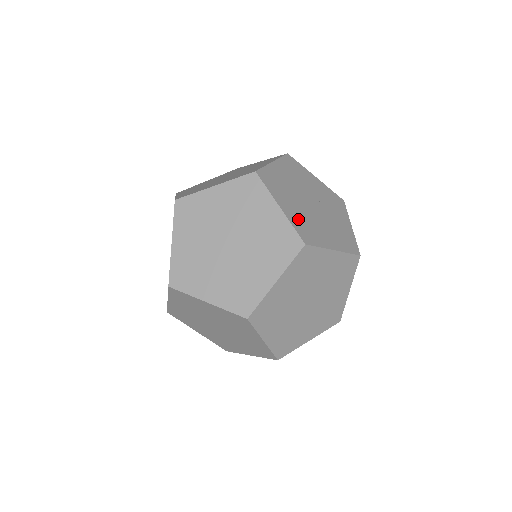
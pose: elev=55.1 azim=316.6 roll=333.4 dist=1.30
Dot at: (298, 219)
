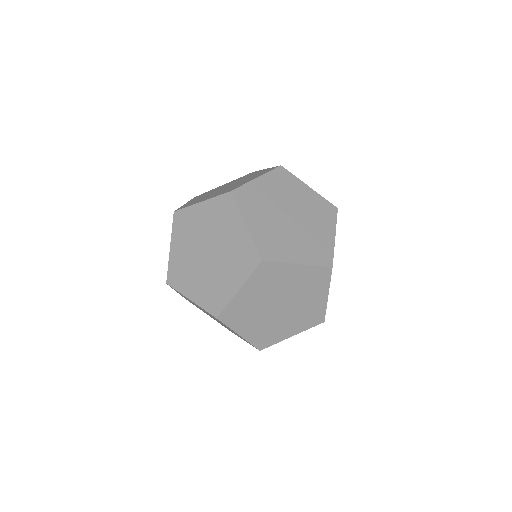
Dot at: occluded
